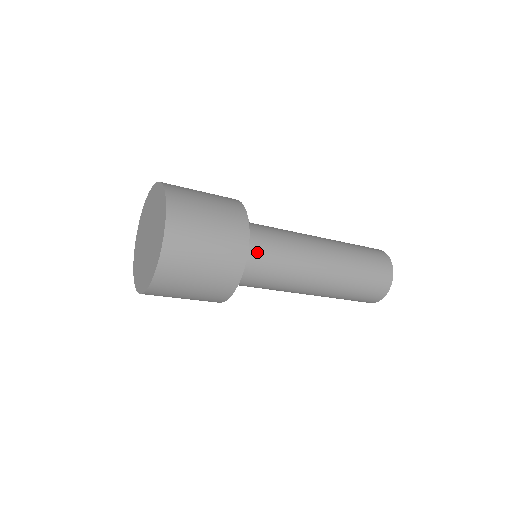
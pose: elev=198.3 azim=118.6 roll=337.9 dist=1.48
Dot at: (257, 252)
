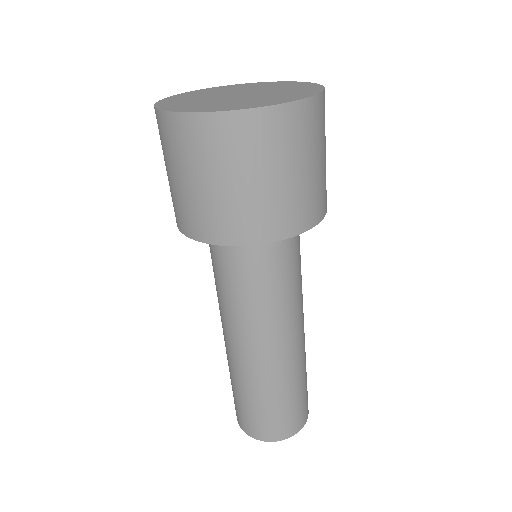
Dot at: (296, 241)
